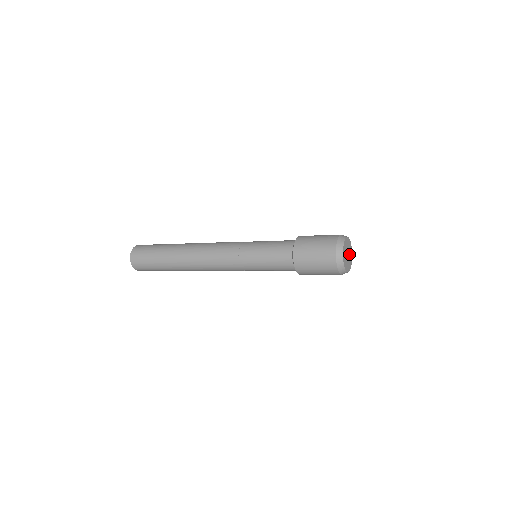
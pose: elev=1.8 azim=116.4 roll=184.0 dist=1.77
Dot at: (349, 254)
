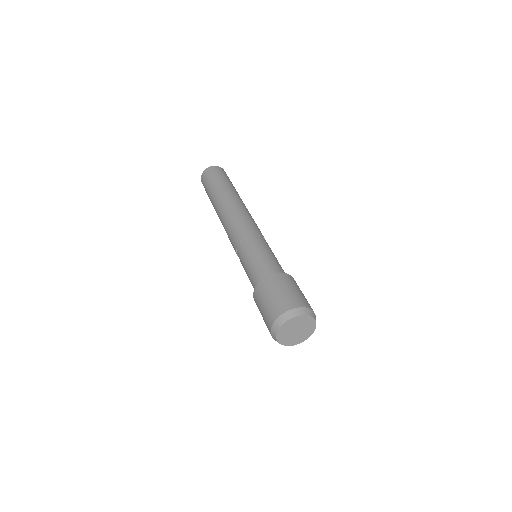
Dot at: (304, 328)
